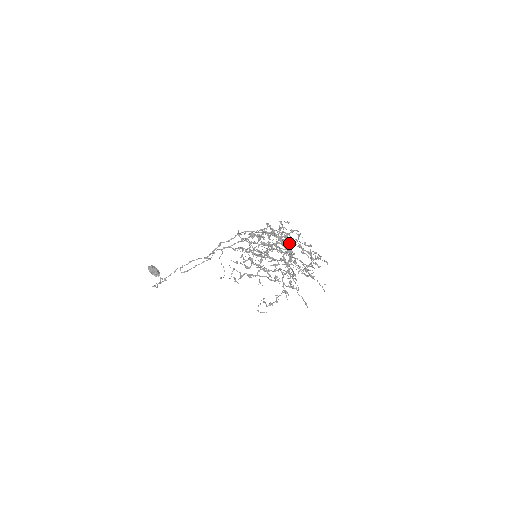
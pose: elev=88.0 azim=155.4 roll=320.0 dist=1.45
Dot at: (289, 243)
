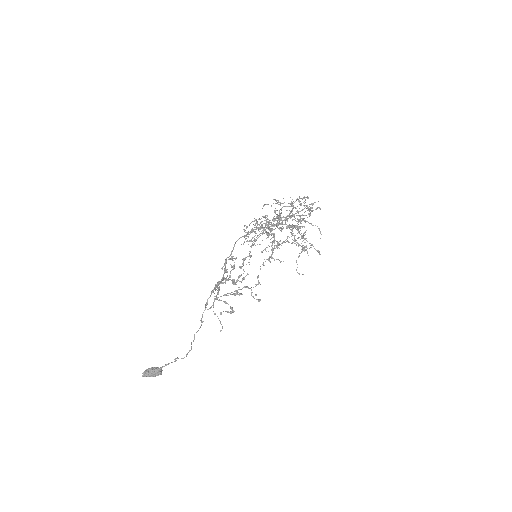
Dot at: (243, 279)
